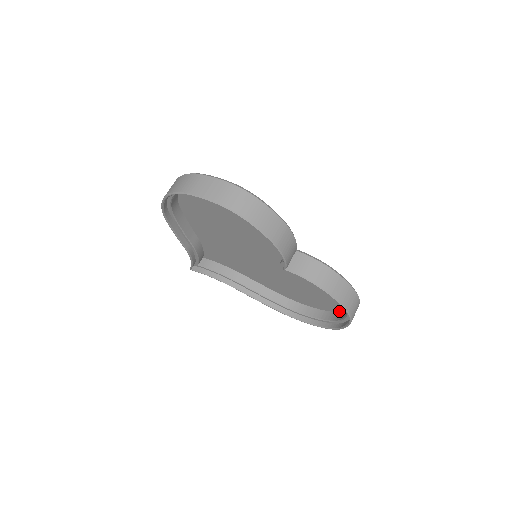
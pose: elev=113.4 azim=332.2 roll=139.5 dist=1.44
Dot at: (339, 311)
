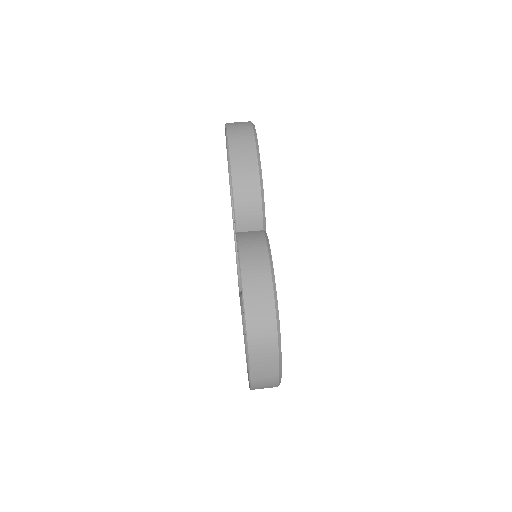
Dot at: occluded
